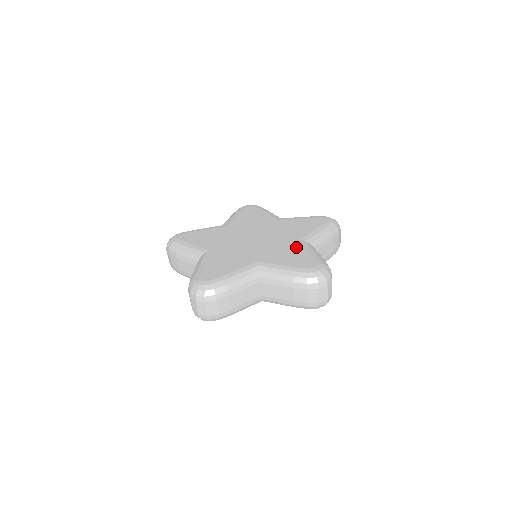
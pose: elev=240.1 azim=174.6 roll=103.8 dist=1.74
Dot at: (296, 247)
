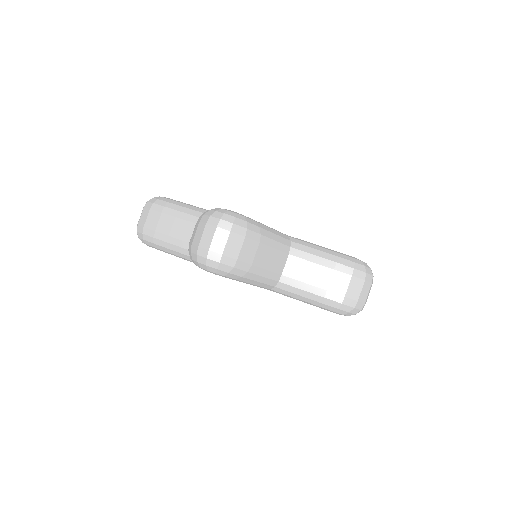
Dot at: occluded
